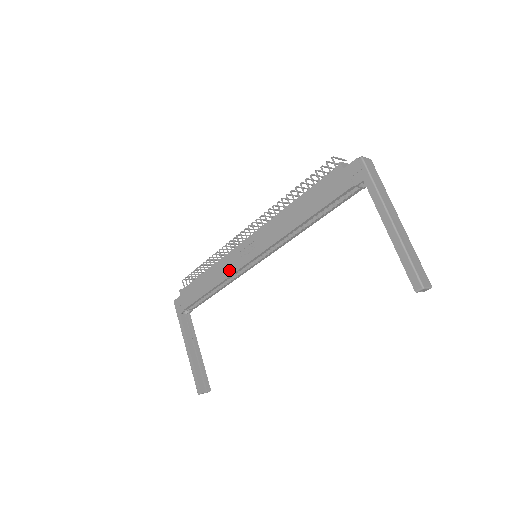
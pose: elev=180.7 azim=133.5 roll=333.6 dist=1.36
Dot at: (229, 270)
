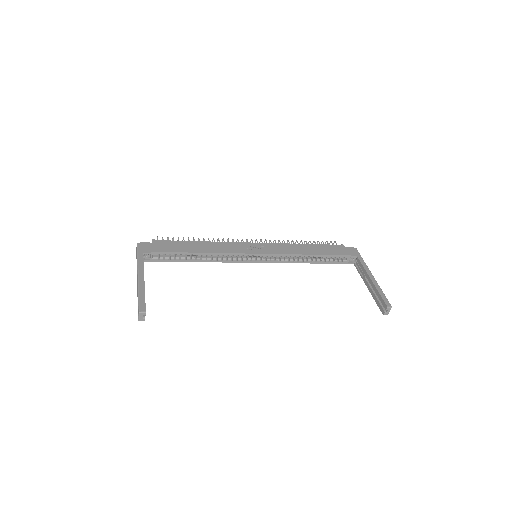
Dot at: (230, 250)
